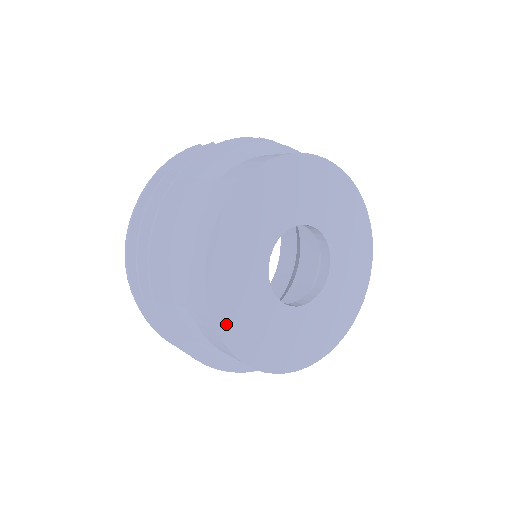
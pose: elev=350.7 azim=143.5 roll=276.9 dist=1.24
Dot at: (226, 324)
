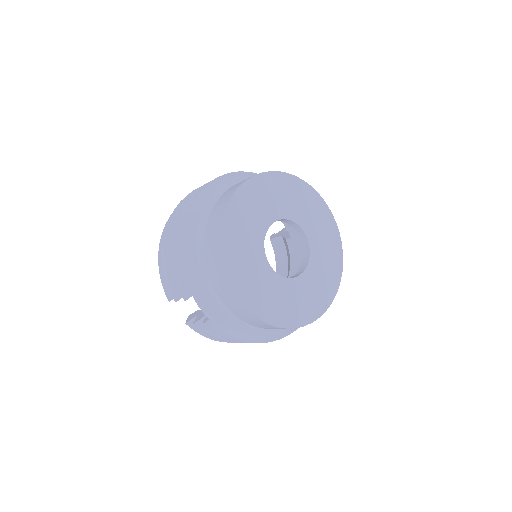
Dot at: (236, 205)
